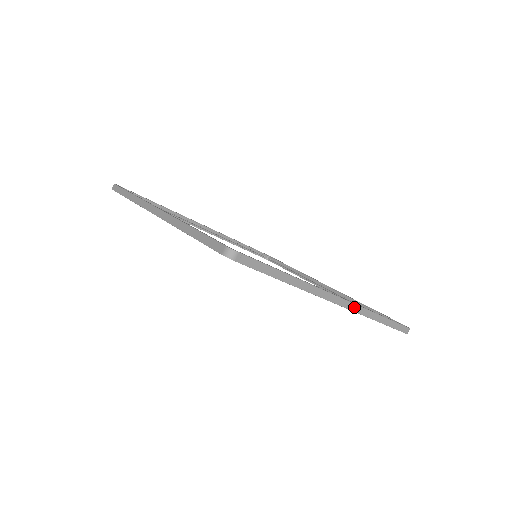
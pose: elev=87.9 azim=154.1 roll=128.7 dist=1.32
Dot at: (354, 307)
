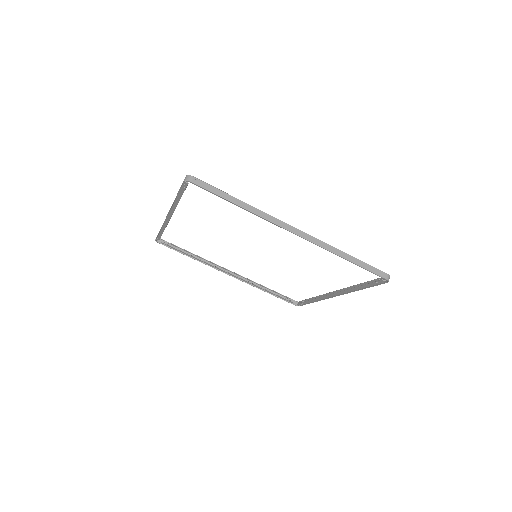
Dot at: (312, 239)
